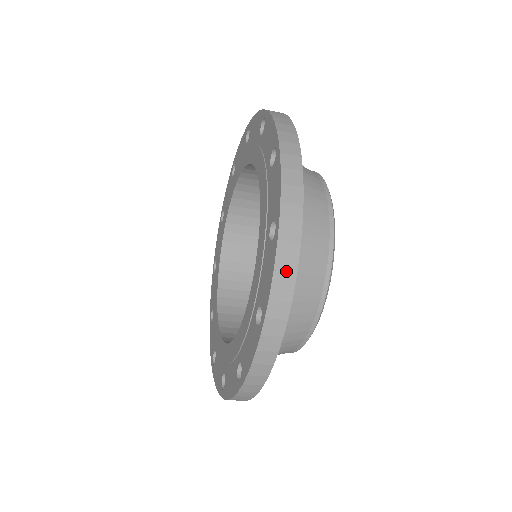
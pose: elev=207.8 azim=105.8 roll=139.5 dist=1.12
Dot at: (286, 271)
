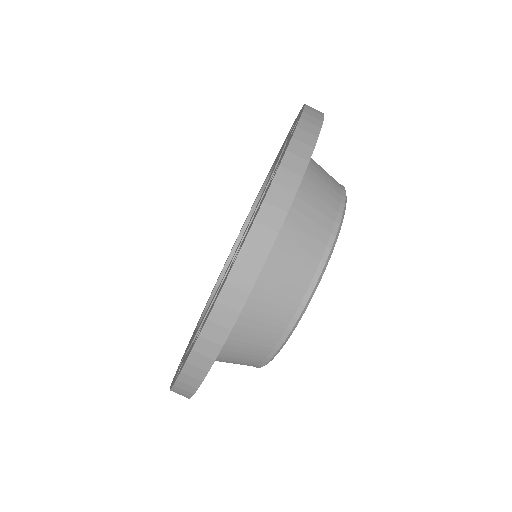
Dot at: occluded
